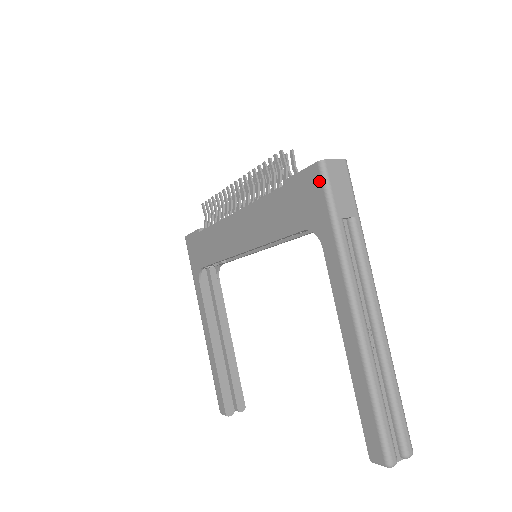
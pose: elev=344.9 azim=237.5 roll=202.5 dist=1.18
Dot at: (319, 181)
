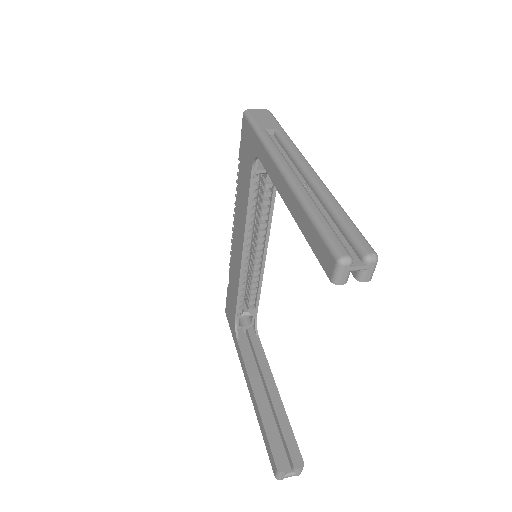
Dot at: (246, 122)
